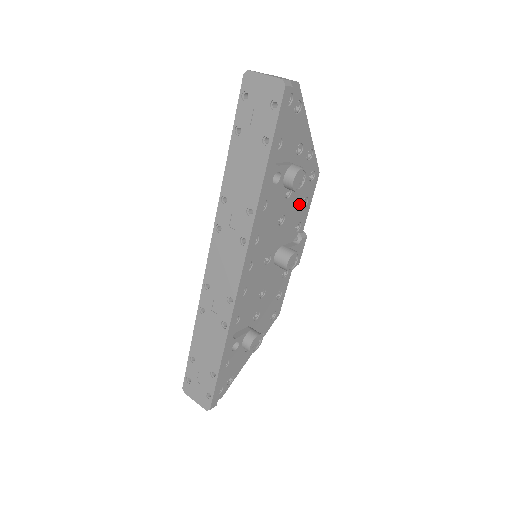
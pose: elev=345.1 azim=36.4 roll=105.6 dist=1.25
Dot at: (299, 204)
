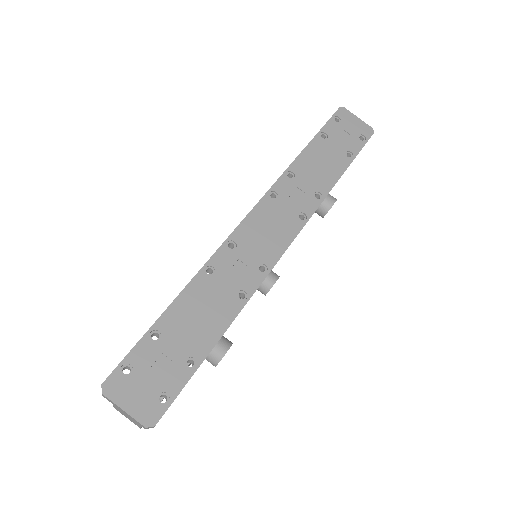
Dot at: occluded
